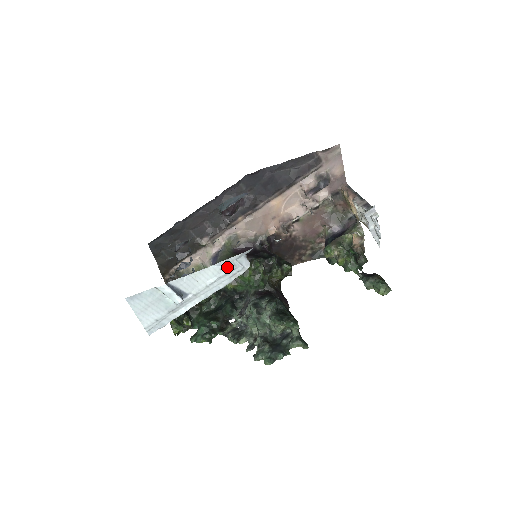
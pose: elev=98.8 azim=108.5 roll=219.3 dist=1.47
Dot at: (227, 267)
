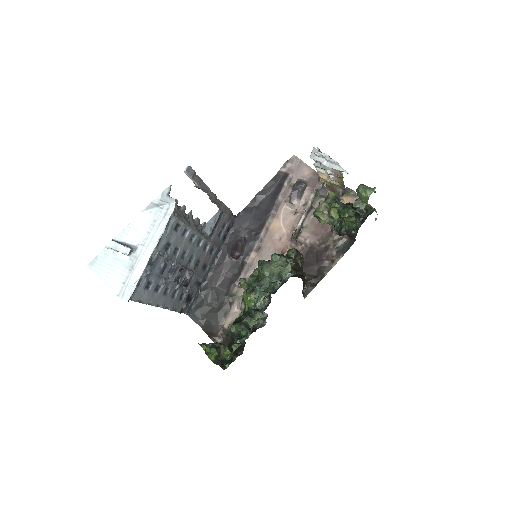
Dot at: (155, 208)
